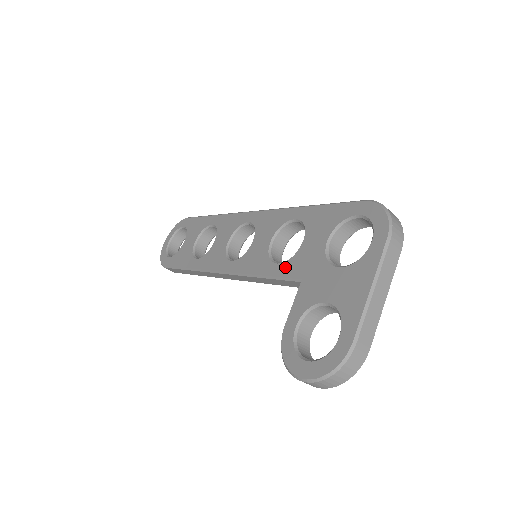
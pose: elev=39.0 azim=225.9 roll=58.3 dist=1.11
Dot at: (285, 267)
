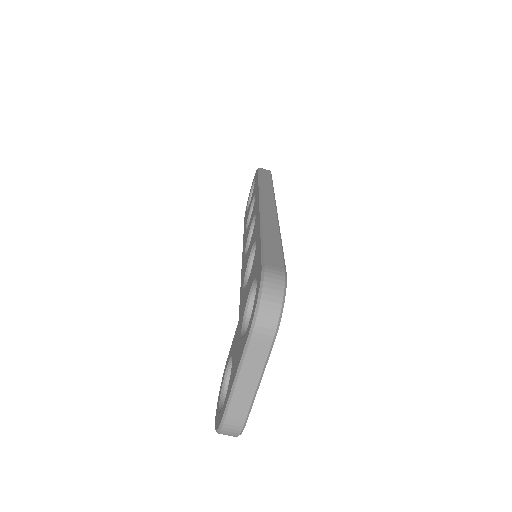
Dot at: (242, 296)
